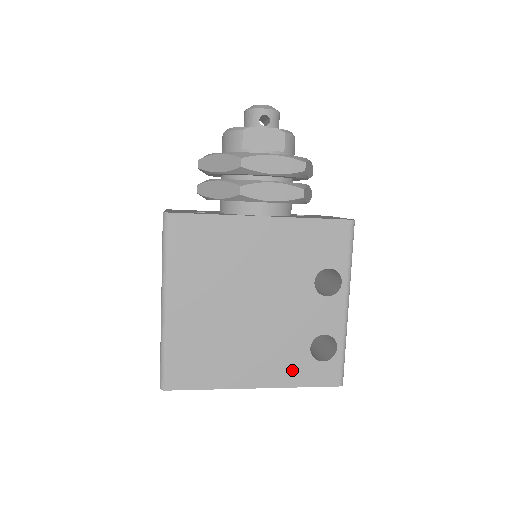
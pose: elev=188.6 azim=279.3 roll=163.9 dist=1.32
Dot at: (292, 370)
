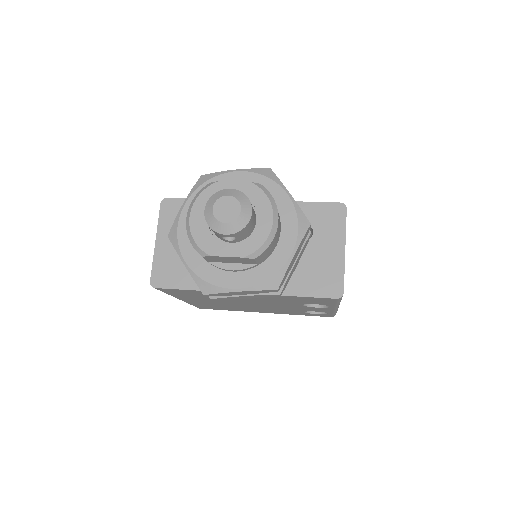
Dot at: (291, 313)
